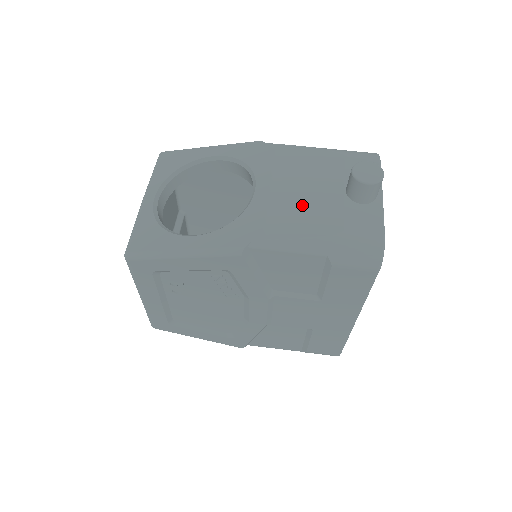
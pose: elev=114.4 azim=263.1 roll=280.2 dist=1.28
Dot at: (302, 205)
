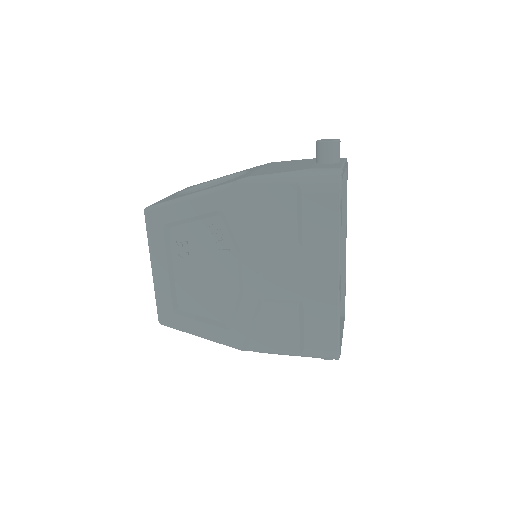
Dot at: (281, 168)
